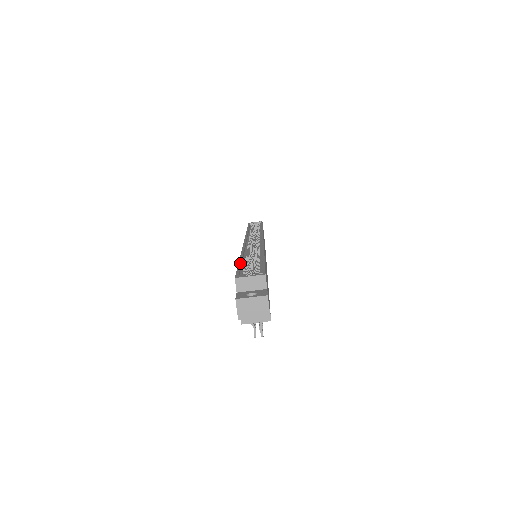
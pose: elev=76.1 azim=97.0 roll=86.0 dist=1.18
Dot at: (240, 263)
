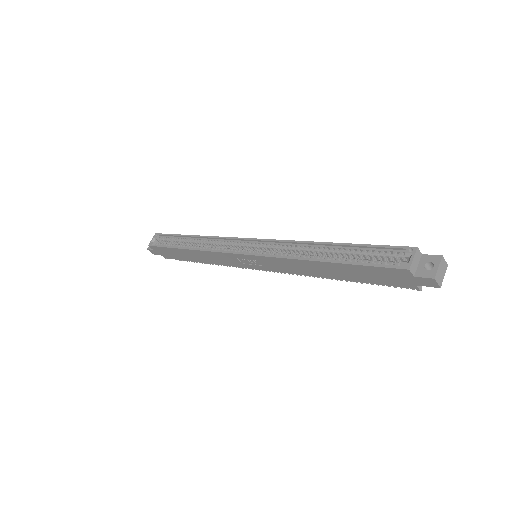
Dot at: (353, 263)
